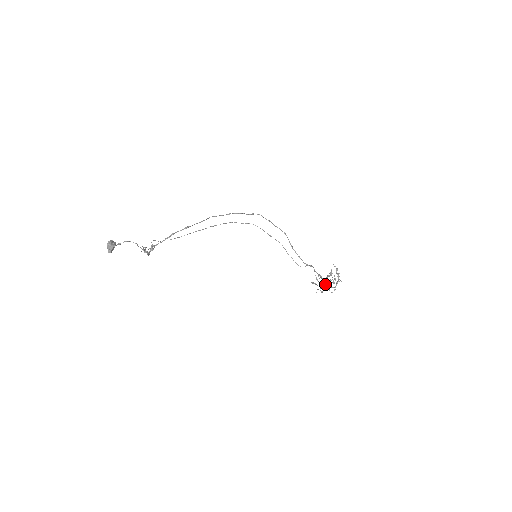
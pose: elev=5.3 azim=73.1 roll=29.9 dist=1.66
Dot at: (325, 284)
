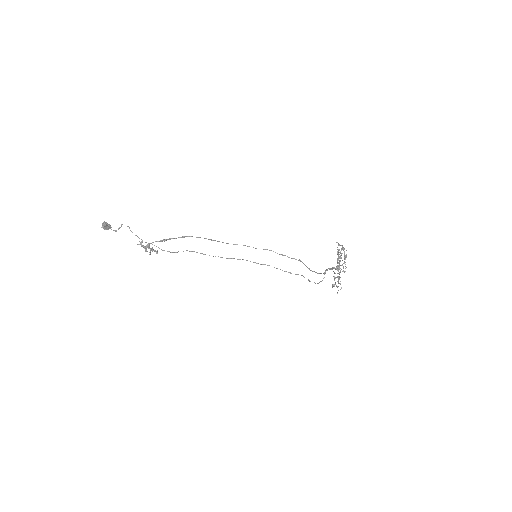
Dot at: (336, 267)
